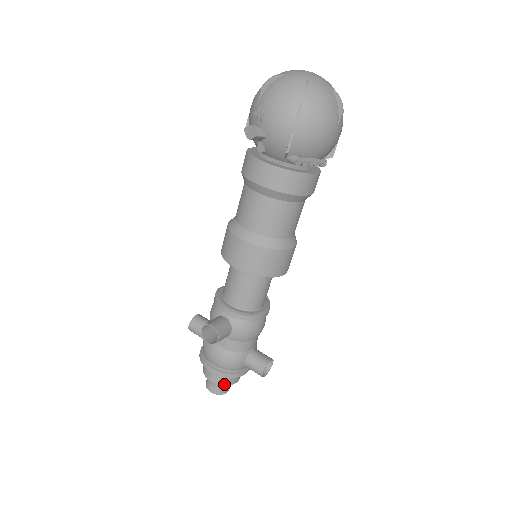
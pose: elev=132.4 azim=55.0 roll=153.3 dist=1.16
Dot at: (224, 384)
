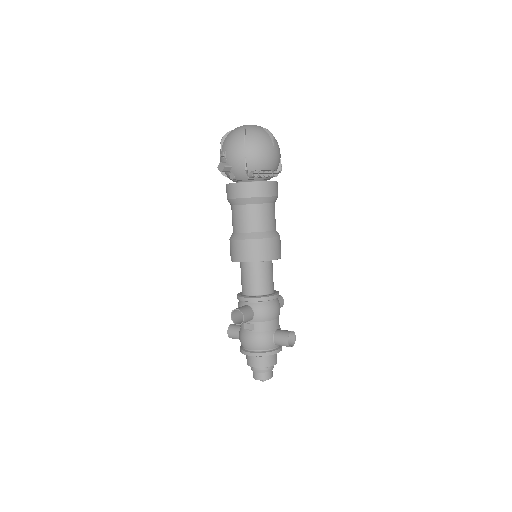
Dot at: (264, 366)
